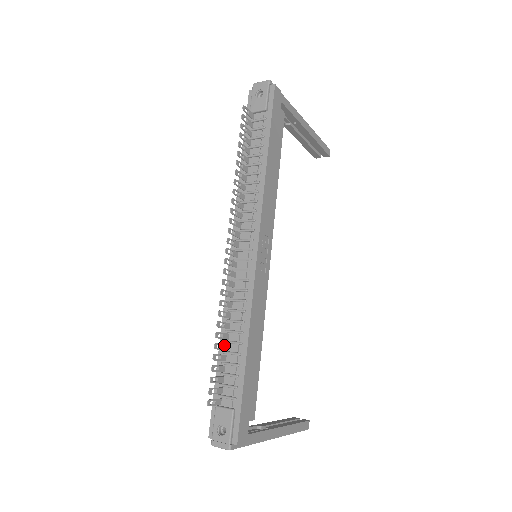
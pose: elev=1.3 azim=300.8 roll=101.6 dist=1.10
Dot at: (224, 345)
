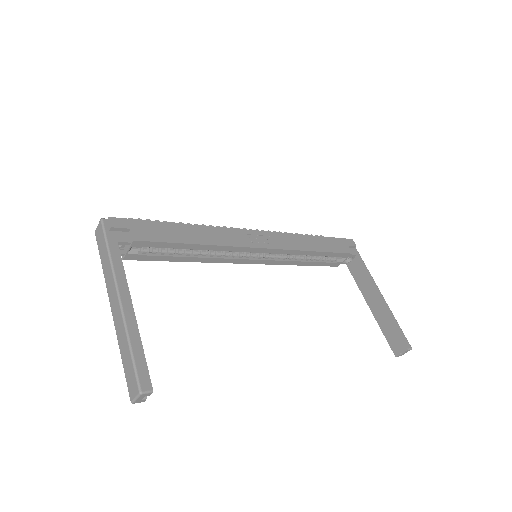
Dot at: occluded
